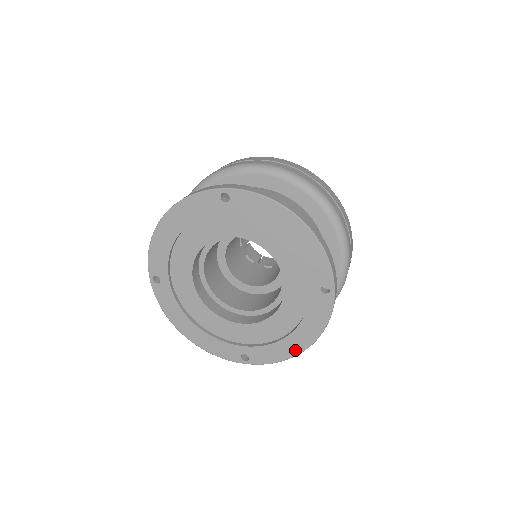
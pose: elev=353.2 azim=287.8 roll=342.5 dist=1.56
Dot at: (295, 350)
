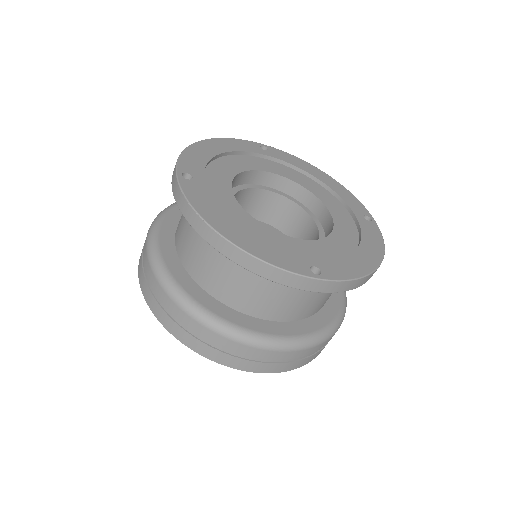
Dot at: (369, 266)
